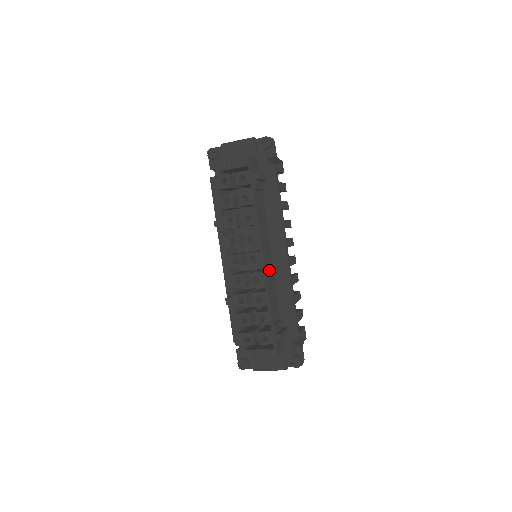
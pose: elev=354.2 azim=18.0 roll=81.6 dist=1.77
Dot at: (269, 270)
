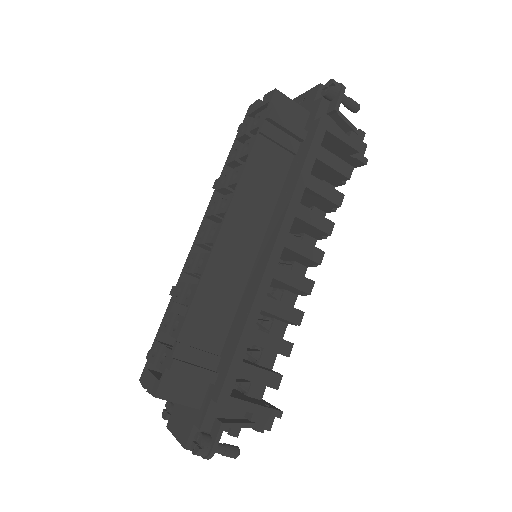
Dot at: (231, 263)
